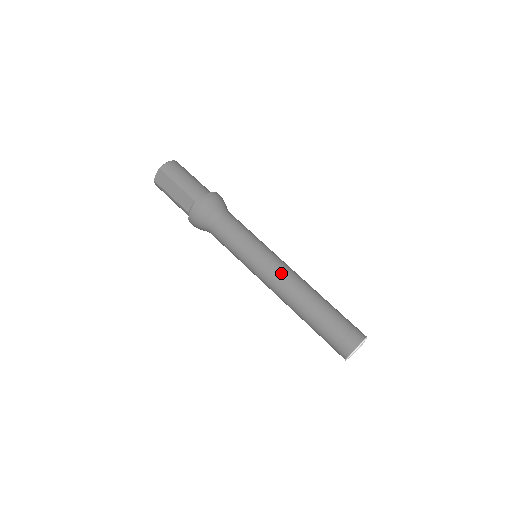
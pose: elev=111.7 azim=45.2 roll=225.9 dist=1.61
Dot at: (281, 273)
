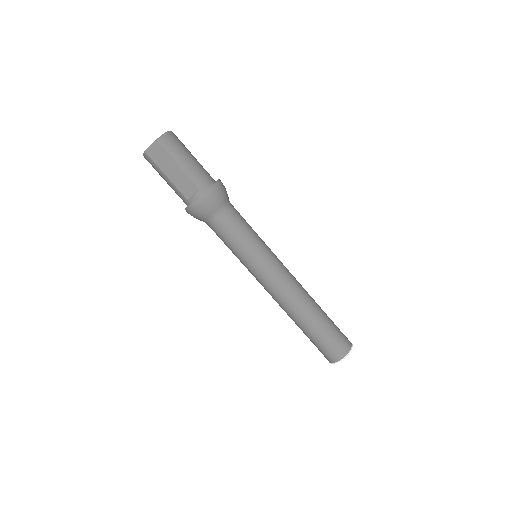
Dot at: (286, 280)
